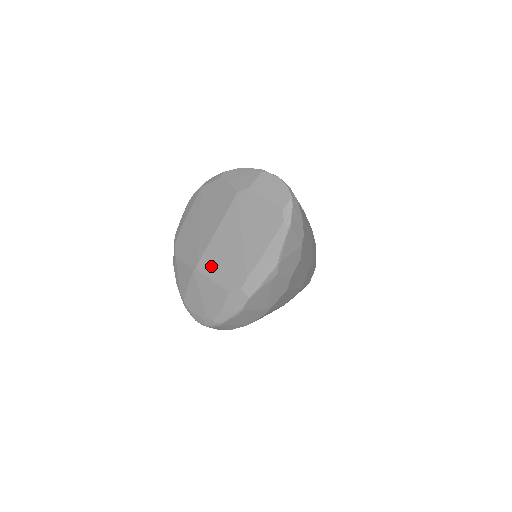
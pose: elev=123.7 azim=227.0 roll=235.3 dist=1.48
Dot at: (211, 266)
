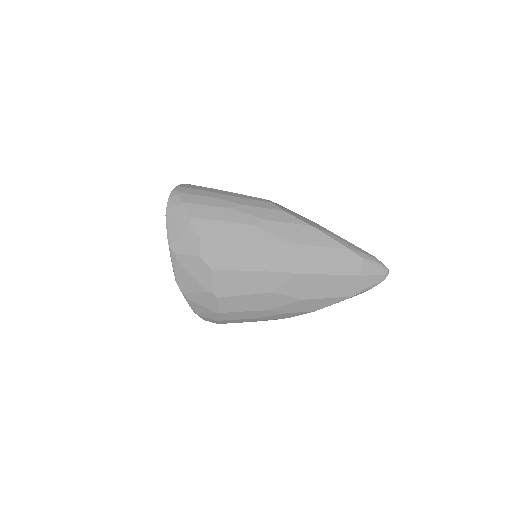
Dot at: occluded
